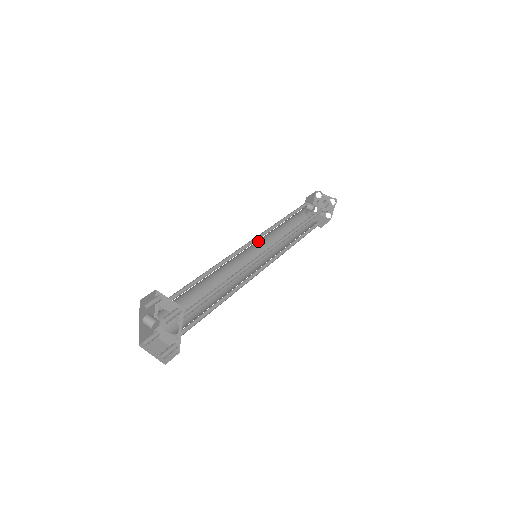
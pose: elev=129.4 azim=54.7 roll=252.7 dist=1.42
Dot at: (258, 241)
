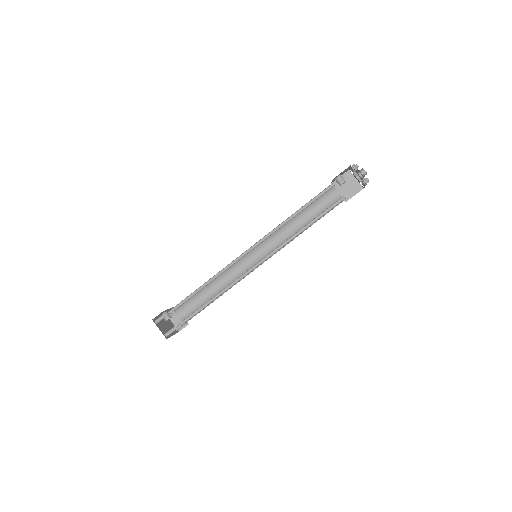
Dot at: (263, 238)
